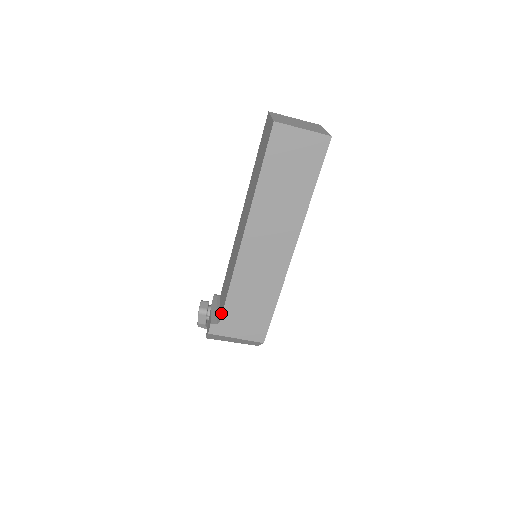
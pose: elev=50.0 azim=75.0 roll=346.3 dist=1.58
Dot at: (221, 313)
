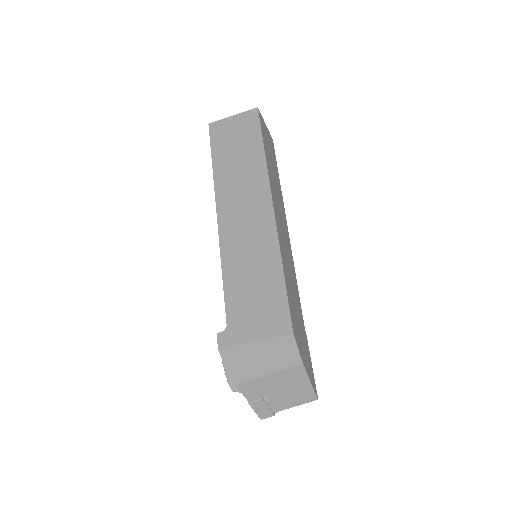
Dot at: (227, 318)
